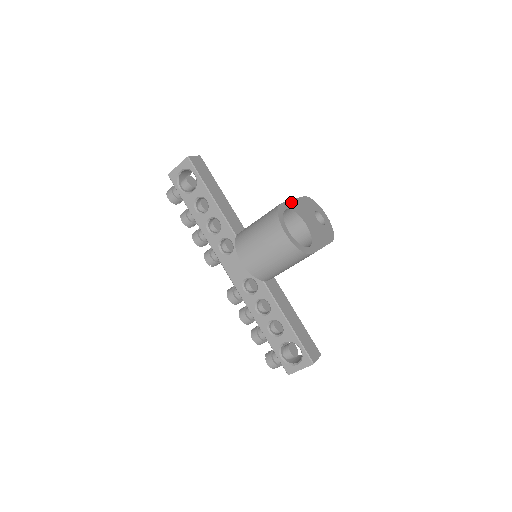
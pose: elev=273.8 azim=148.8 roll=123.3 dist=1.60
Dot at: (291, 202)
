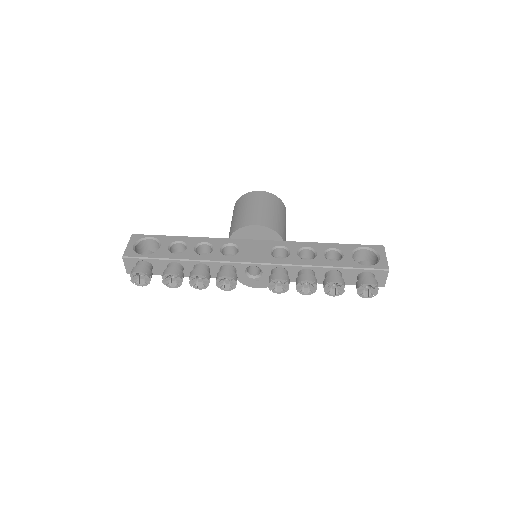
Dot at: occluded
